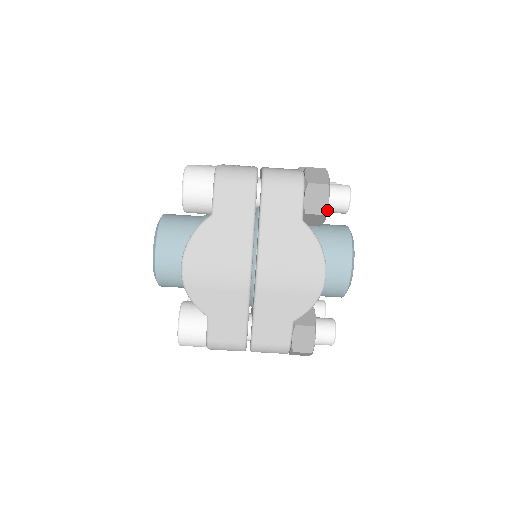
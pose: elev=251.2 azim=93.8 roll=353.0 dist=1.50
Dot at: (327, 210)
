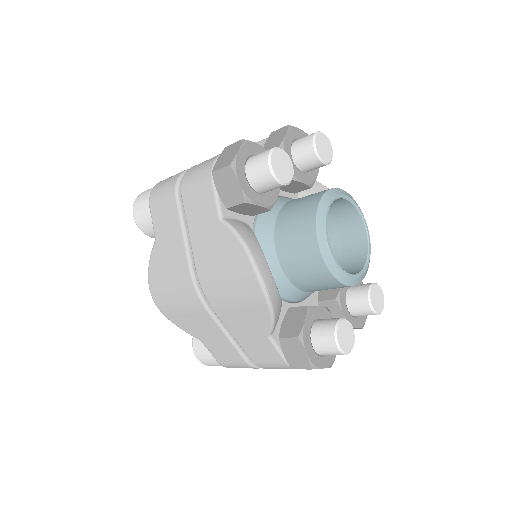
Dot at: (244, 195)
